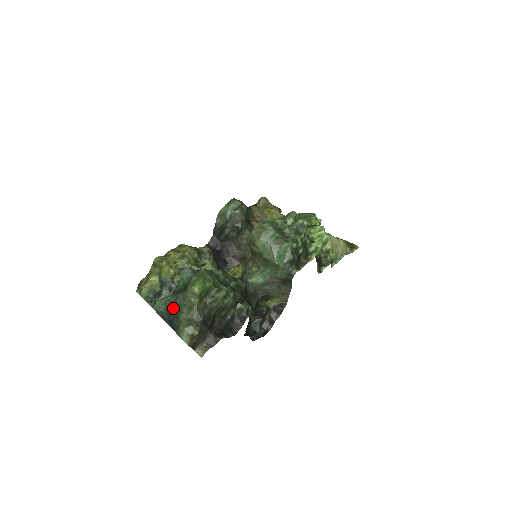
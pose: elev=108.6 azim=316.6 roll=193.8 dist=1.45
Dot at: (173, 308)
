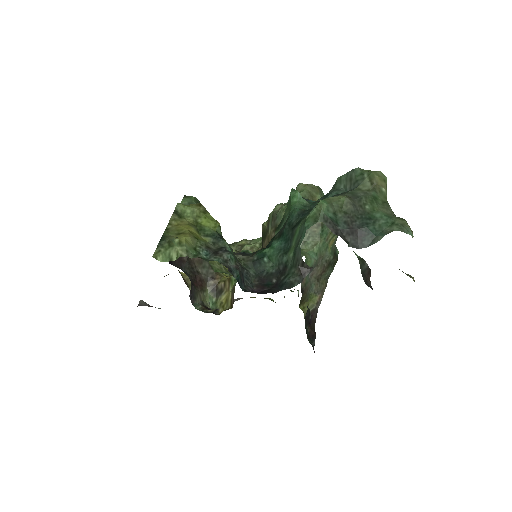
Dot at: (356, 206)
